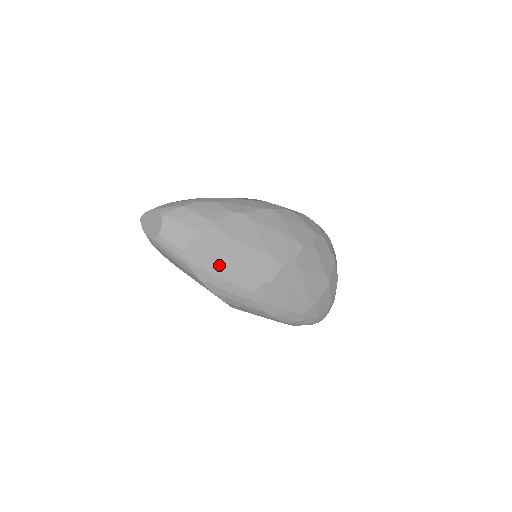
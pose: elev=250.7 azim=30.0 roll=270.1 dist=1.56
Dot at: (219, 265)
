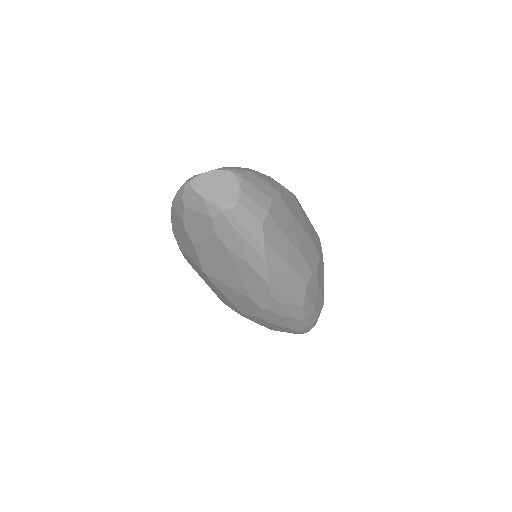
Dot at: (287, 246)
